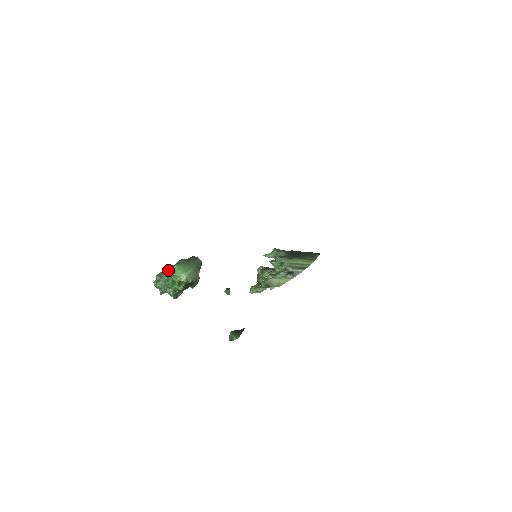
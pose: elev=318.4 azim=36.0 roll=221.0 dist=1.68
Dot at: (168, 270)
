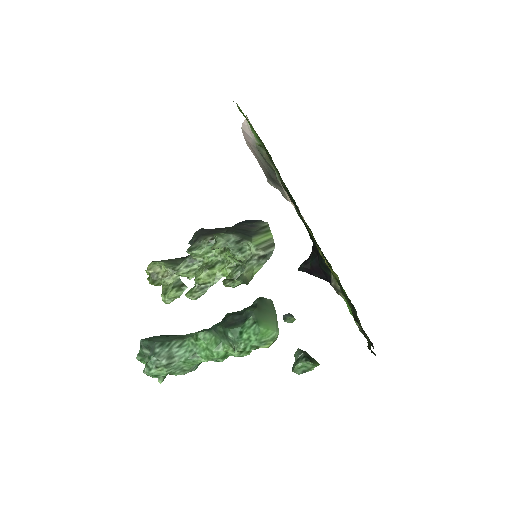
Dot at: (166, 340)
